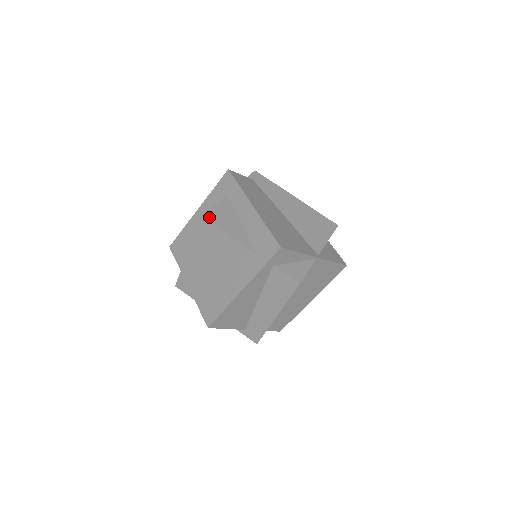
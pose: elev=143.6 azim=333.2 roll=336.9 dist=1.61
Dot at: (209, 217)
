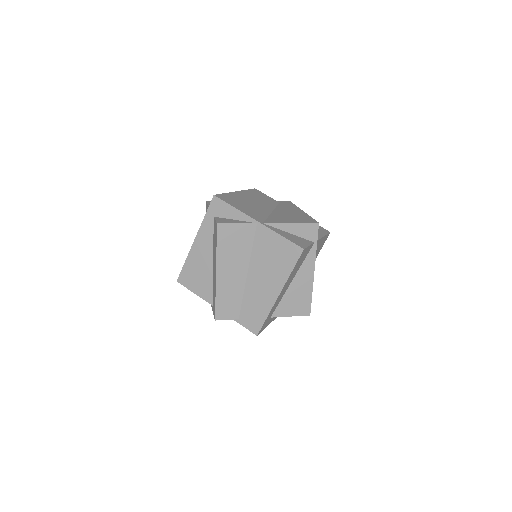
Dot at: occluded
